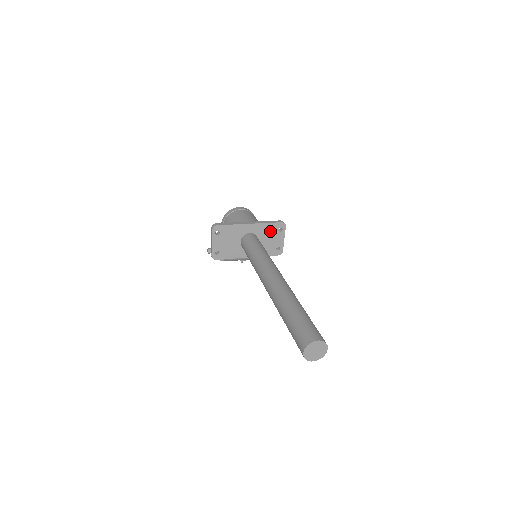
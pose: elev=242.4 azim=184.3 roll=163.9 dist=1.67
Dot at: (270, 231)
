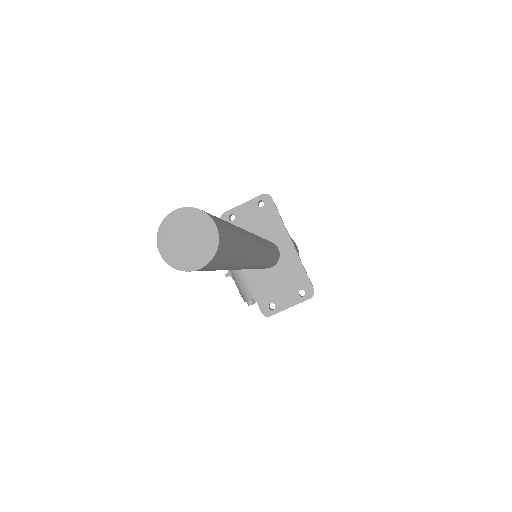
Dot at: (293, 278)
